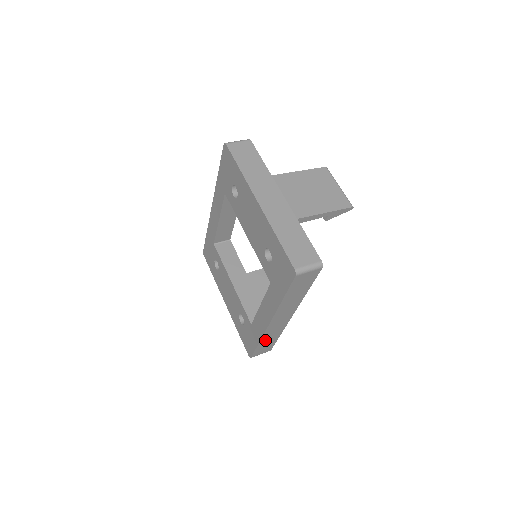
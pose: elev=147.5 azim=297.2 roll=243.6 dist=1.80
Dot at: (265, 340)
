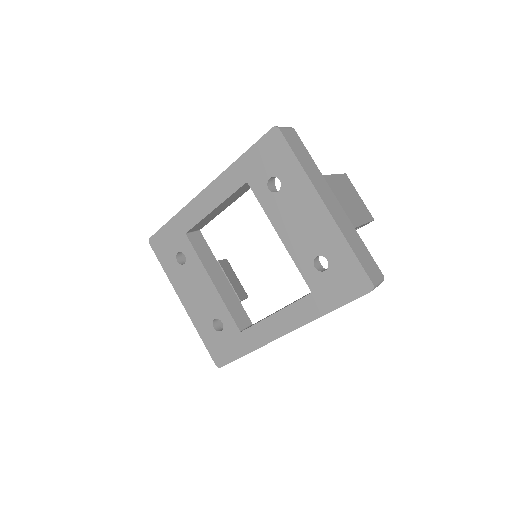
Dot at: occluded
